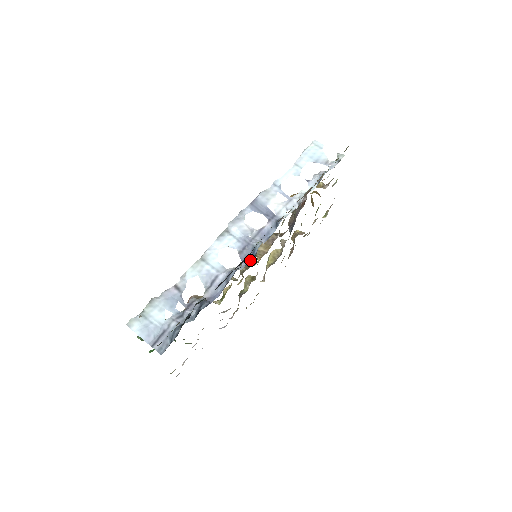
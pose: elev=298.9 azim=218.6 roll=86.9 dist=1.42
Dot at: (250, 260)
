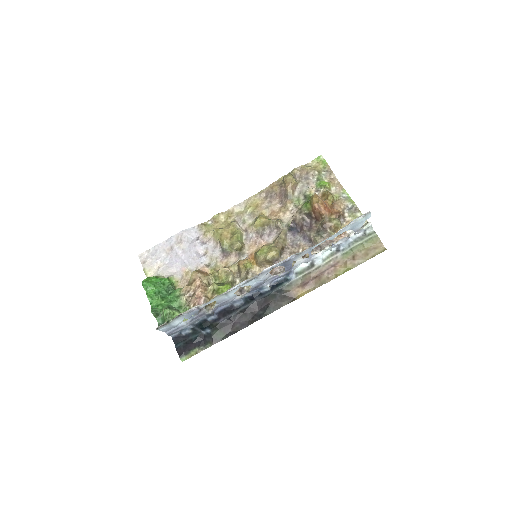
Dot at: (255, 293)
